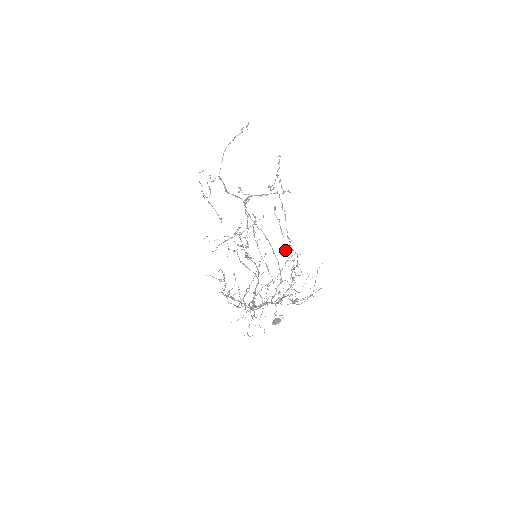
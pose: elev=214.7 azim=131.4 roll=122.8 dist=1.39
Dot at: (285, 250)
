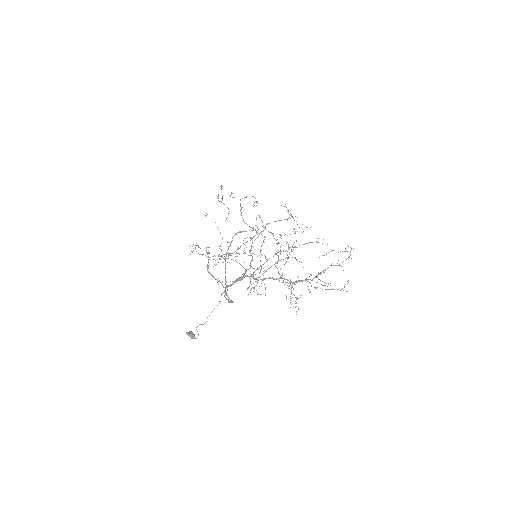
Dot at: occluded
